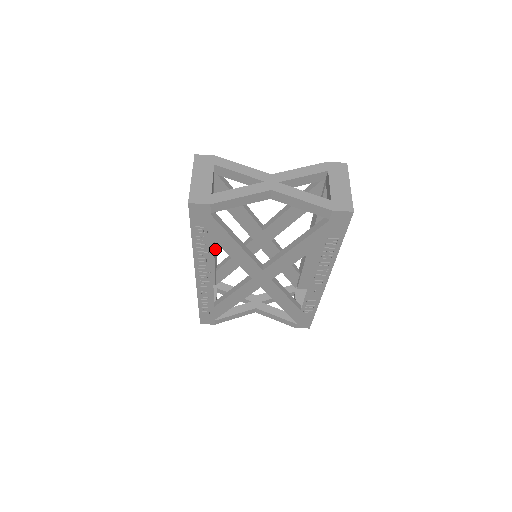
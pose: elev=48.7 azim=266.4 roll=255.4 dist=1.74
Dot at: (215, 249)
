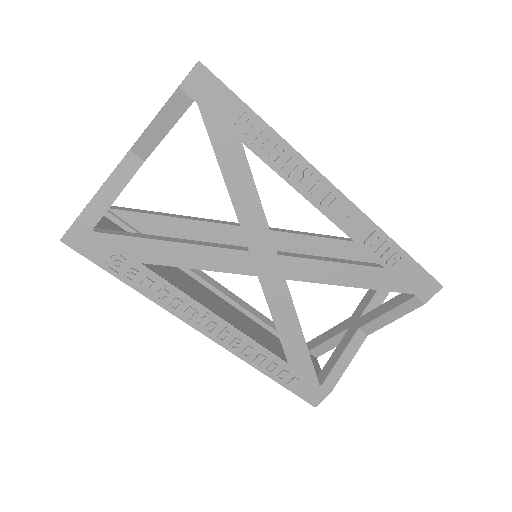
Dot at: (240, 302)
